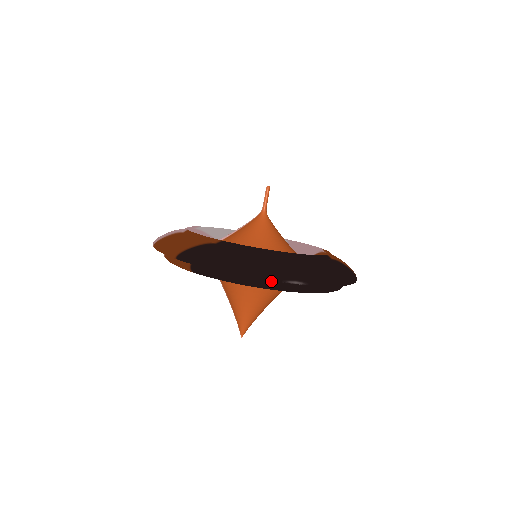
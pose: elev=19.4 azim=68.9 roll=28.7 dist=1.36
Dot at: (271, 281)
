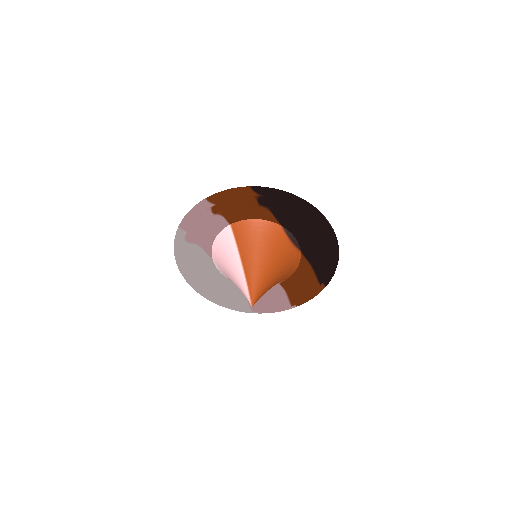
Dot at: (313, 220)
